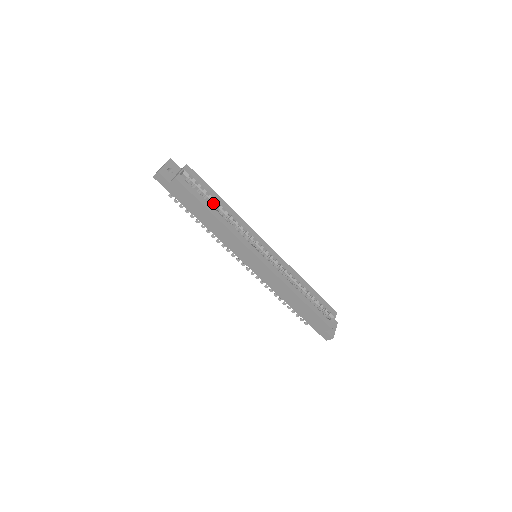
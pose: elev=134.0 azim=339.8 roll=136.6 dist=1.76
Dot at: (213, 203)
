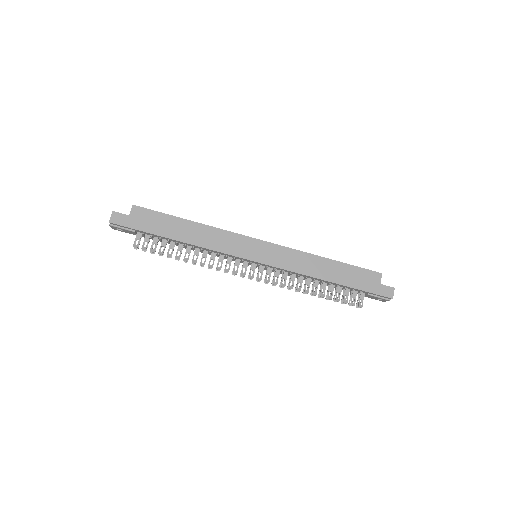
Dot at: occluded
